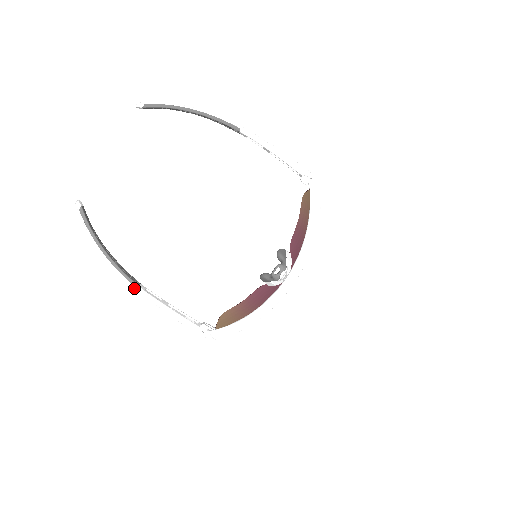
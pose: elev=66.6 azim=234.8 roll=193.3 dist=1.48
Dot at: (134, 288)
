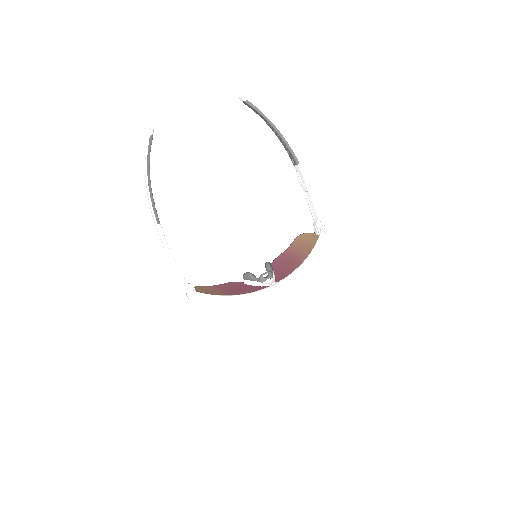
Dot at: (156, 223)
